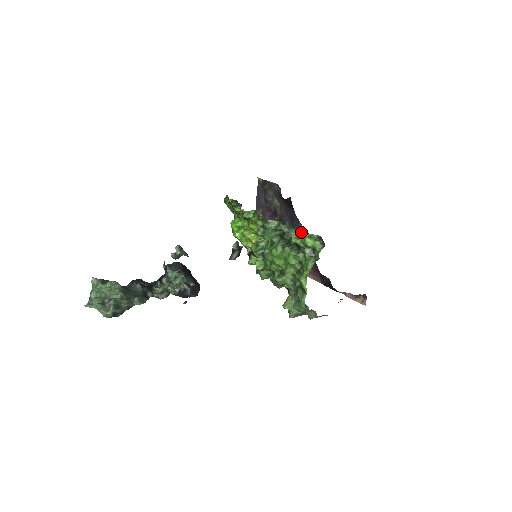
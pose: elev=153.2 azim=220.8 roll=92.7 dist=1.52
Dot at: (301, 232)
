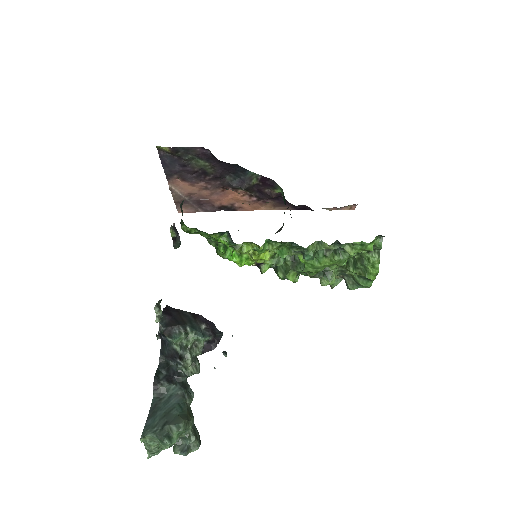
Dot at: (359, 243)
